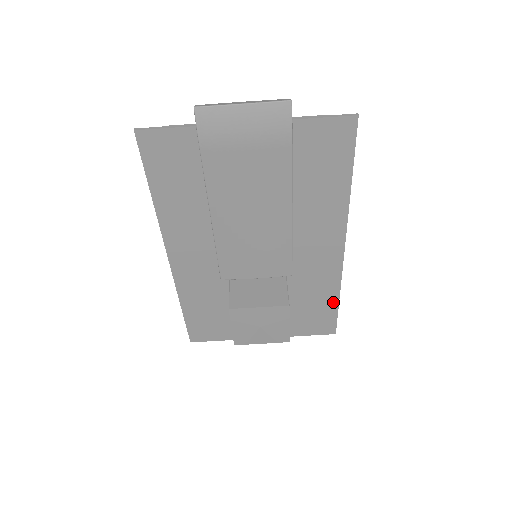
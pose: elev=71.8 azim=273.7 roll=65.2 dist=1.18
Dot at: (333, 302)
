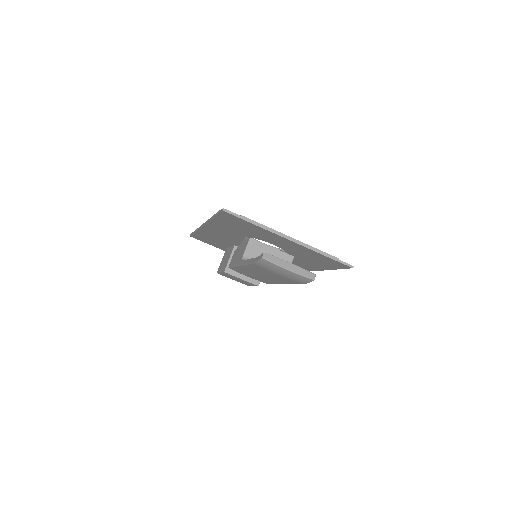
Dot at: occluded
